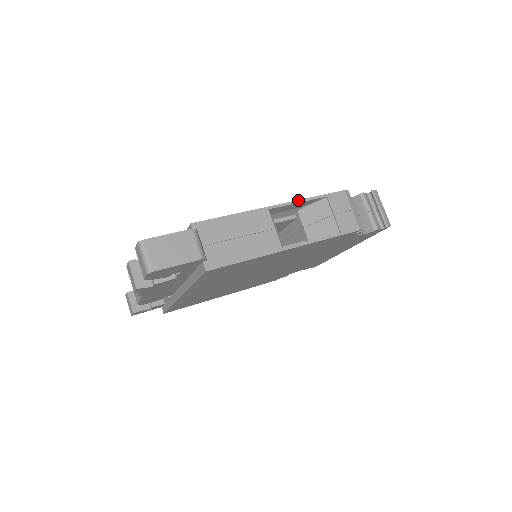
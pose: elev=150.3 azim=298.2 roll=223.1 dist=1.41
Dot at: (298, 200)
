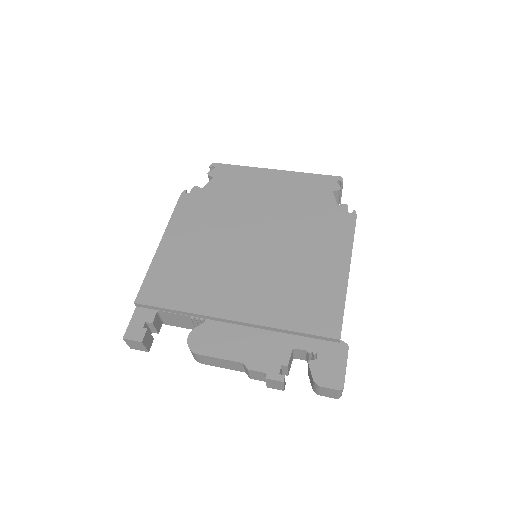
Dot at: occluded
